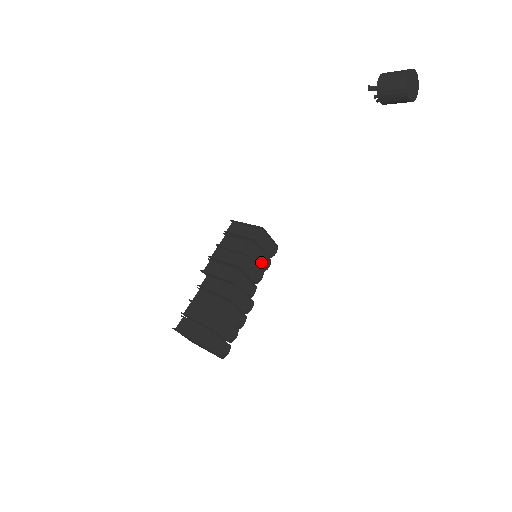
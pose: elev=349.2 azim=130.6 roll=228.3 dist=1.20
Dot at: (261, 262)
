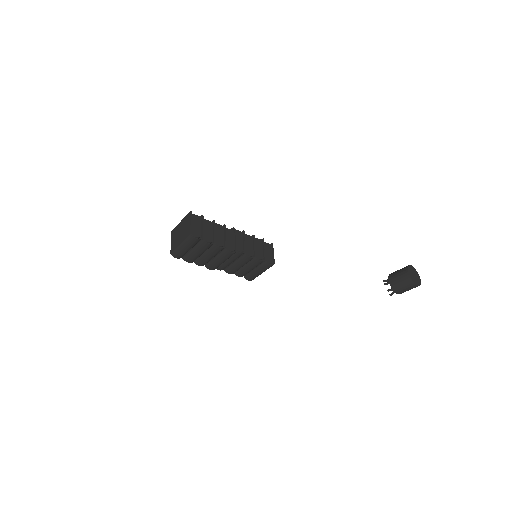
Dot at: (258, 253)
